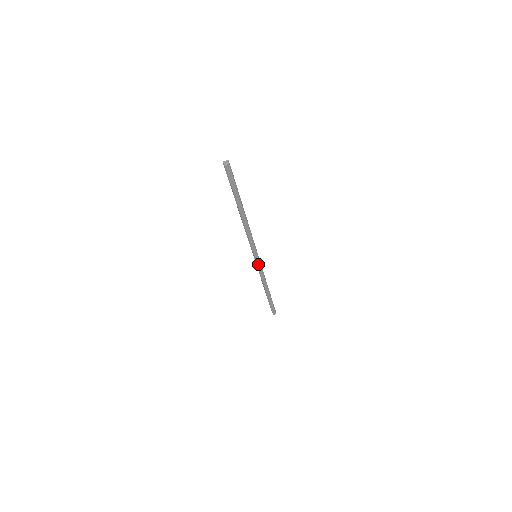
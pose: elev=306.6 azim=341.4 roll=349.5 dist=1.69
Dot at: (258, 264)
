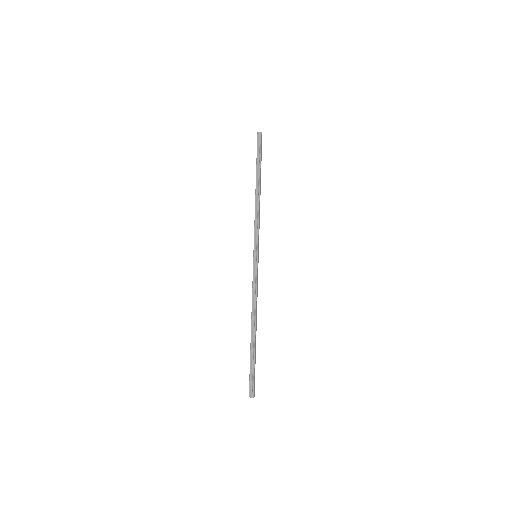
Dot at: (257, 268)
